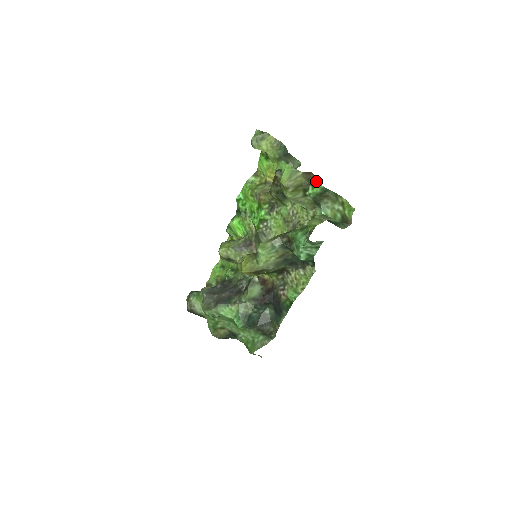
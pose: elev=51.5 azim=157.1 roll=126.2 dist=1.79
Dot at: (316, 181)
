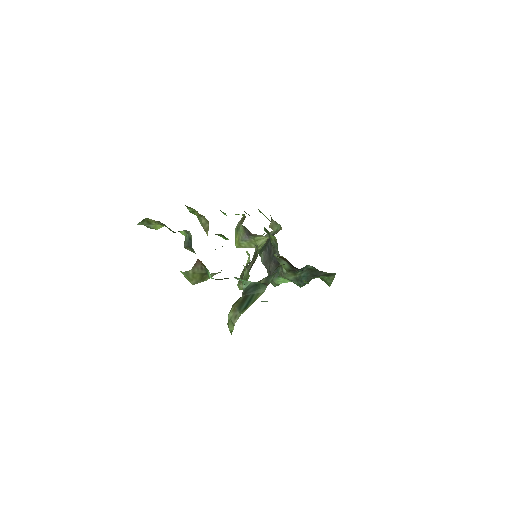
Dot at: (207, 270)
